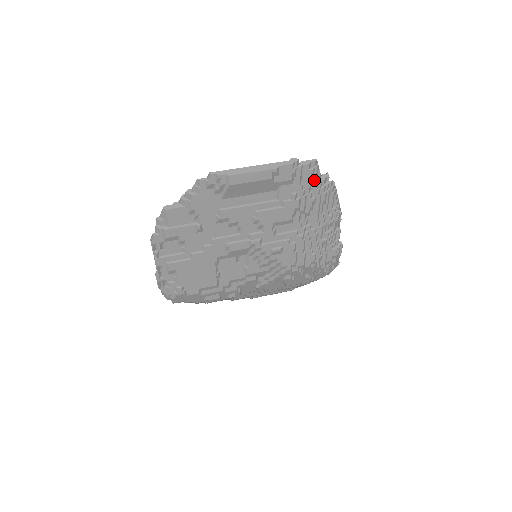
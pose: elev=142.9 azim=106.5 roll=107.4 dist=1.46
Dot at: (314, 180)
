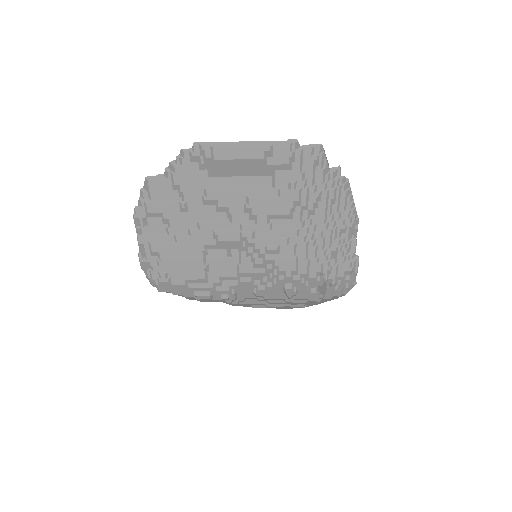
Dot at: (319, 170)
